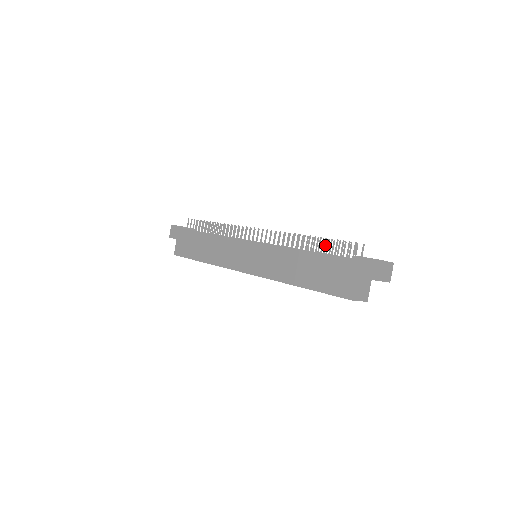
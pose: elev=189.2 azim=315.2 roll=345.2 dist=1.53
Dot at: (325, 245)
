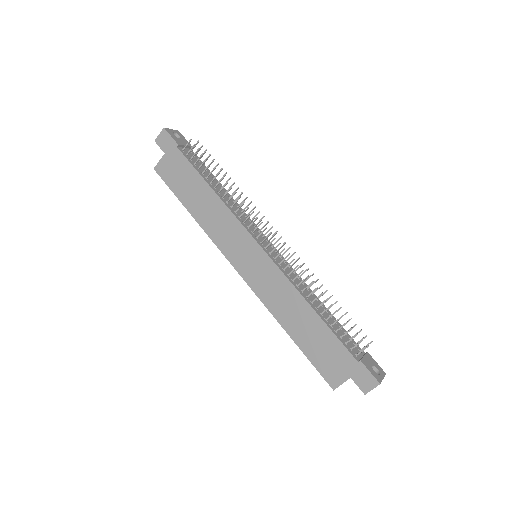
Dot at: occluded
